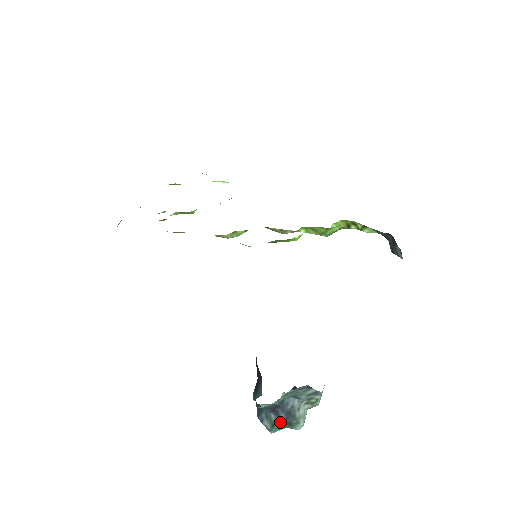
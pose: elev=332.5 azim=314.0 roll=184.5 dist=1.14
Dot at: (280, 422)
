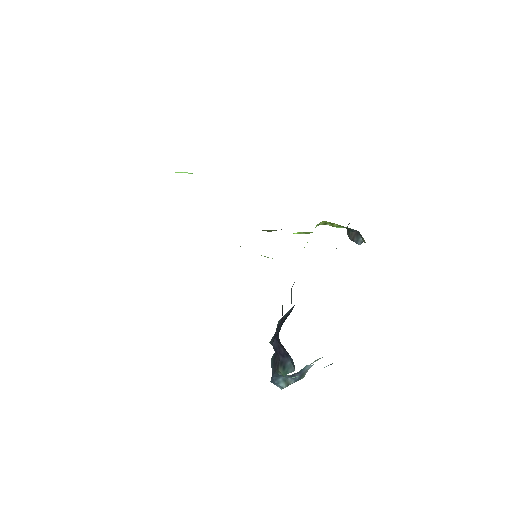
Dot at: (294, 382)
